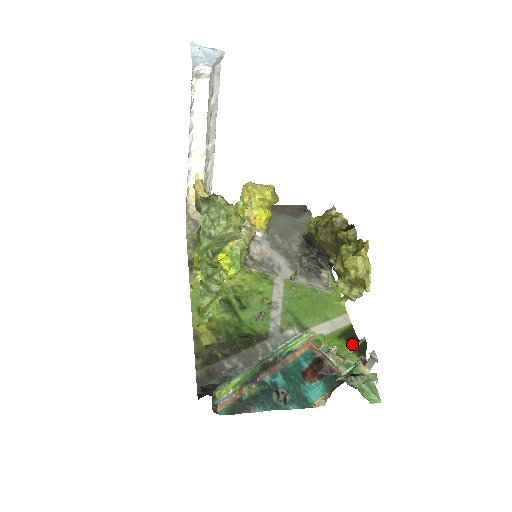
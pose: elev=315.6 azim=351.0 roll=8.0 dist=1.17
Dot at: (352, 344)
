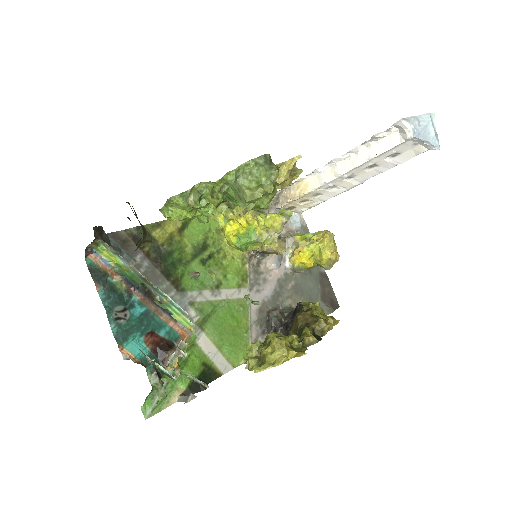
Dot at: (200, 378)
